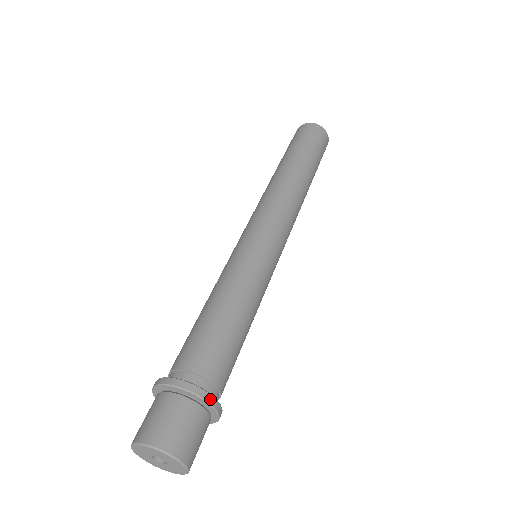
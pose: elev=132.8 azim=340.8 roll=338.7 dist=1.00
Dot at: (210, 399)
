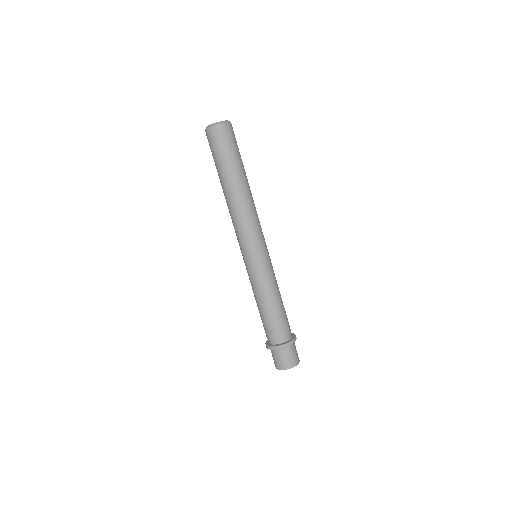
Dot at: (293, 342)
